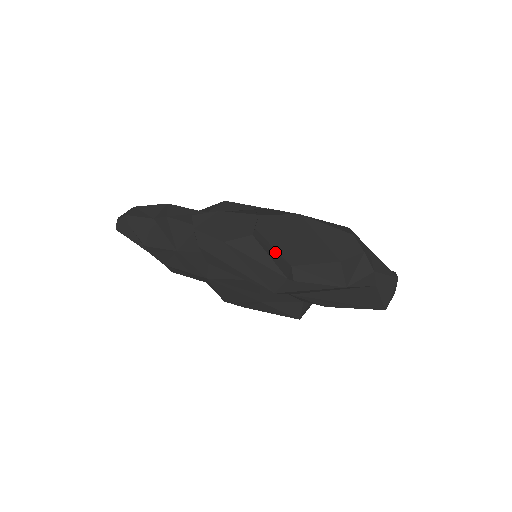
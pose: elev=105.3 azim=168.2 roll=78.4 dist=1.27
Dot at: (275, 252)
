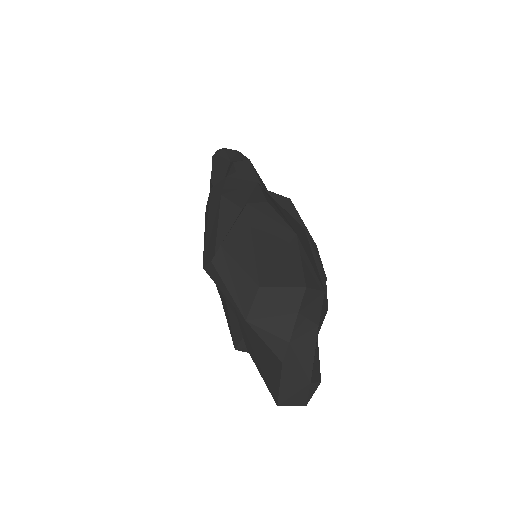
Dot at: (231, 228)
